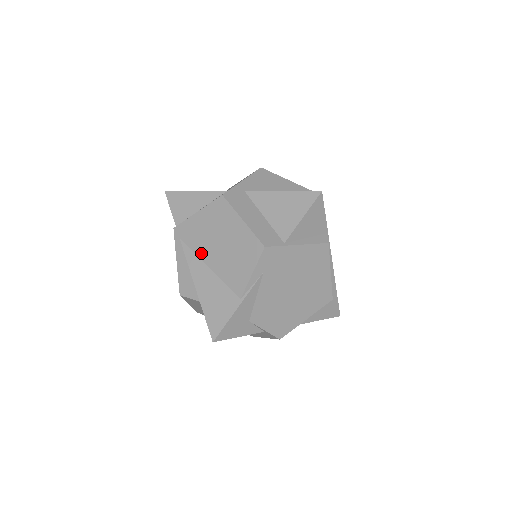
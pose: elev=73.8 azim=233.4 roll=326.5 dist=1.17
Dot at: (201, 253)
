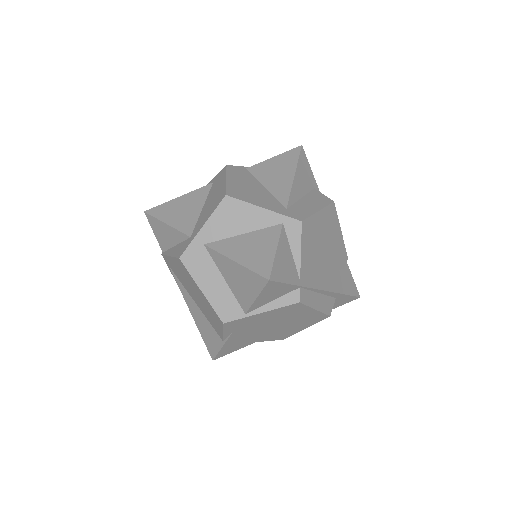
Dot at: (186, 289)
